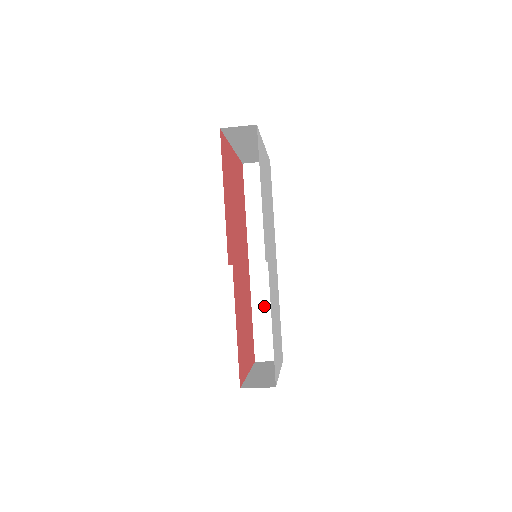
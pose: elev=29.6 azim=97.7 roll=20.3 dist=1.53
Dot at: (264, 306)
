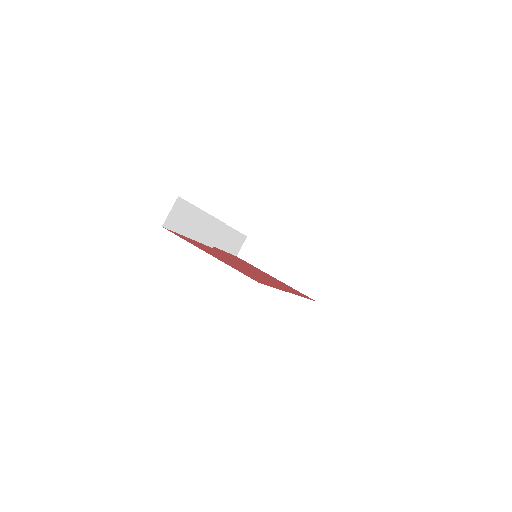
Dot at: occluded
